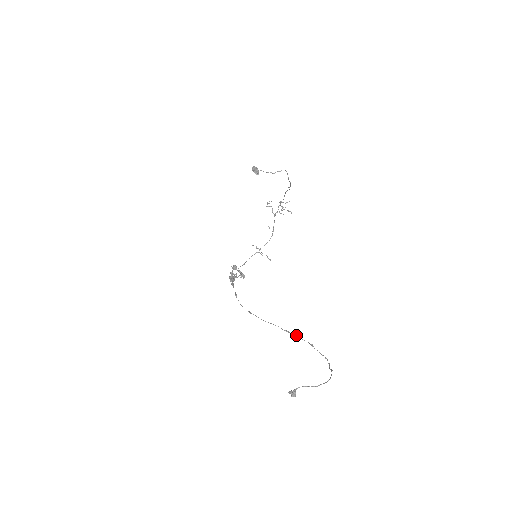
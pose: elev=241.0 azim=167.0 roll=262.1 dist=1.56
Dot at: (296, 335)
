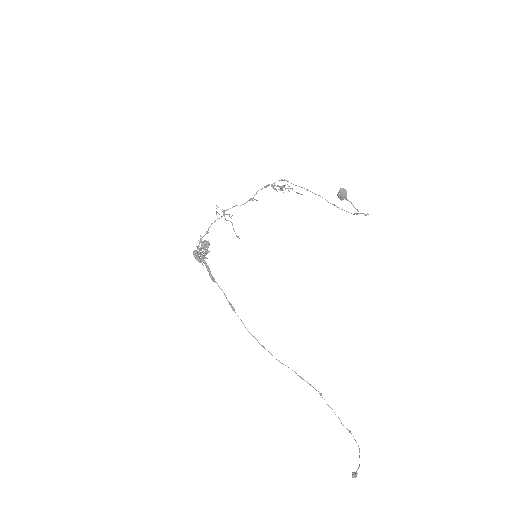
Dot at: (310, 384)
